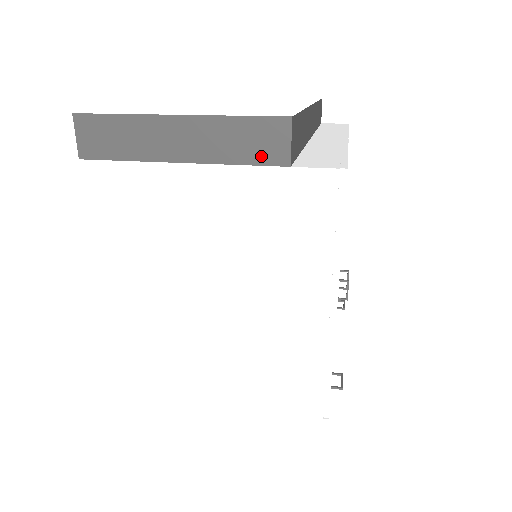
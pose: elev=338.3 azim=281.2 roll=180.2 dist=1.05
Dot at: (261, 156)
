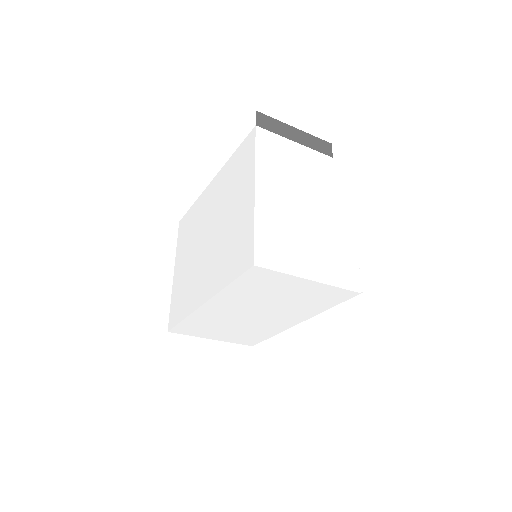
Dot at: (323, 151)
